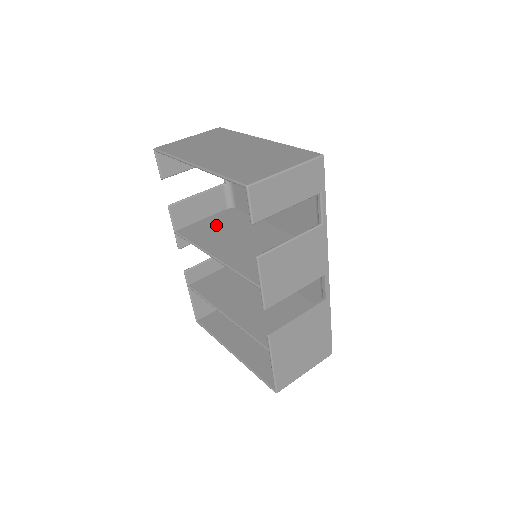
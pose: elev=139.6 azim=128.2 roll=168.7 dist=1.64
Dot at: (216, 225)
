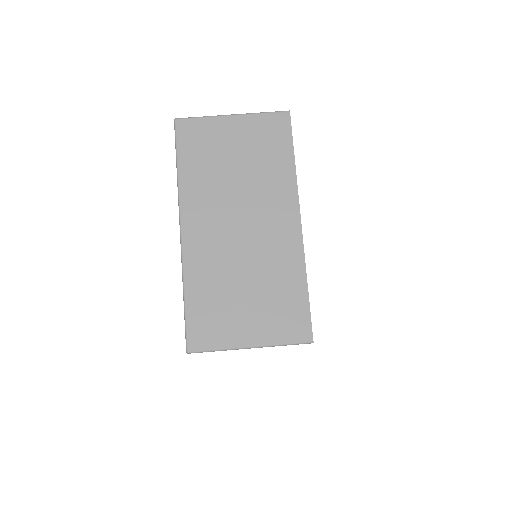
Dot at: occluded
